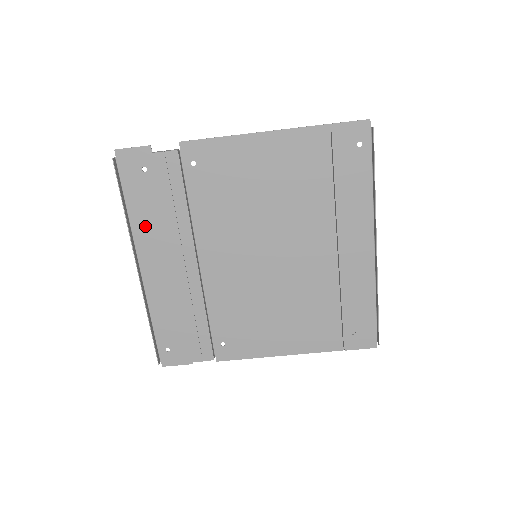
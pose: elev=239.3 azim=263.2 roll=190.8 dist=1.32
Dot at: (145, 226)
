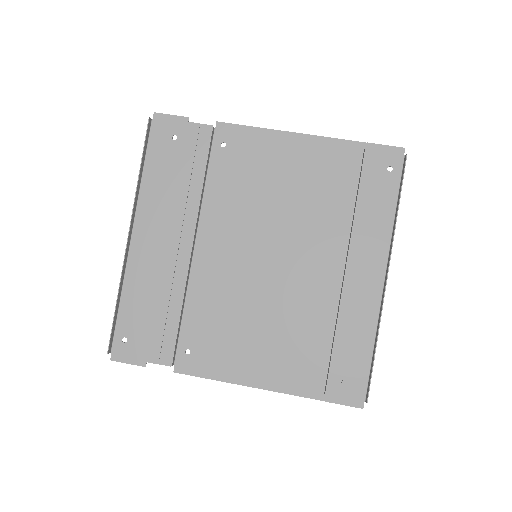
Dot at: (154, 193)
